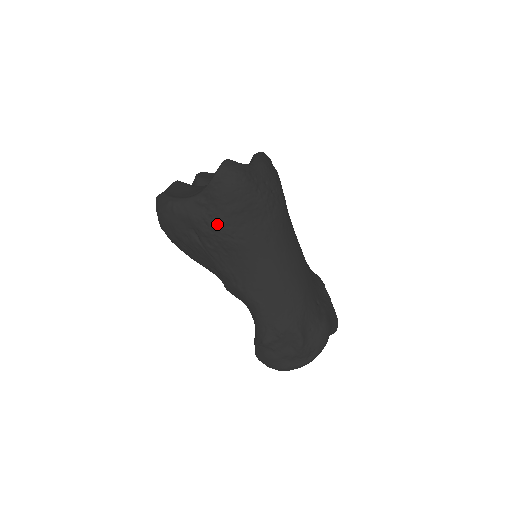
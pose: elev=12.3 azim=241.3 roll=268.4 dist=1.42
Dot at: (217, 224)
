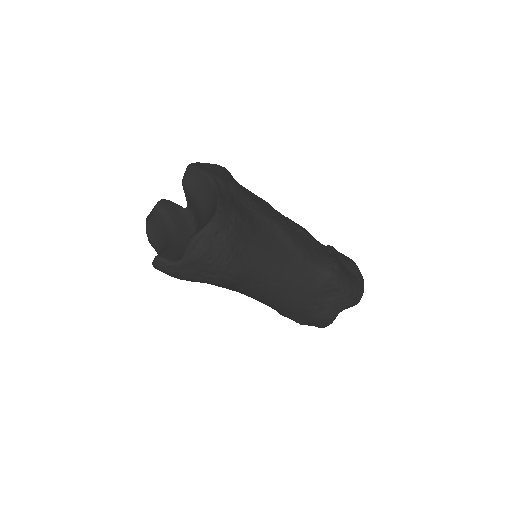
Dot at: occluded
